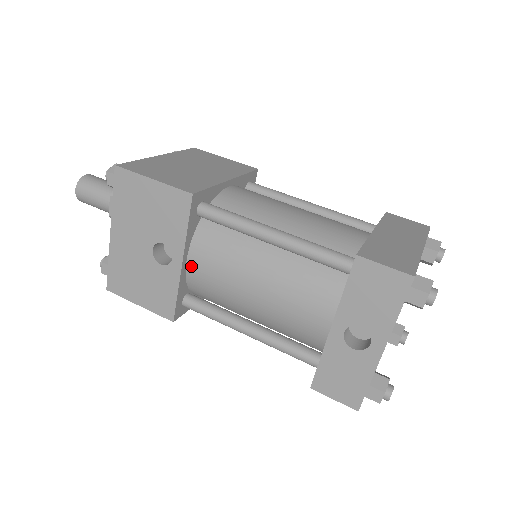
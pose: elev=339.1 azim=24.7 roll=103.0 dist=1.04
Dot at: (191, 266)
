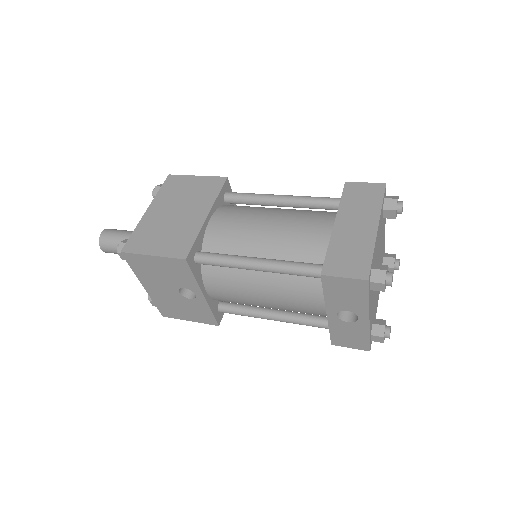
Dot at: (211, 294)
